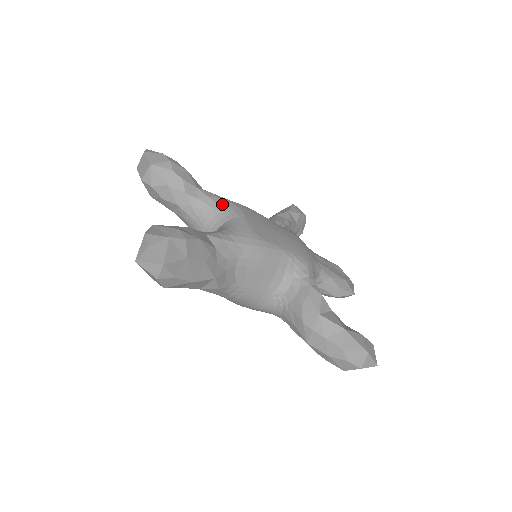
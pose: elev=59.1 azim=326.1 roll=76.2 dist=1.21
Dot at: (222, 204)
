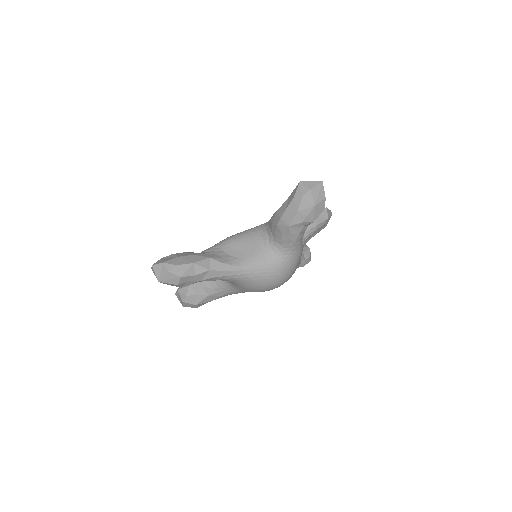
Dot at: occluded
